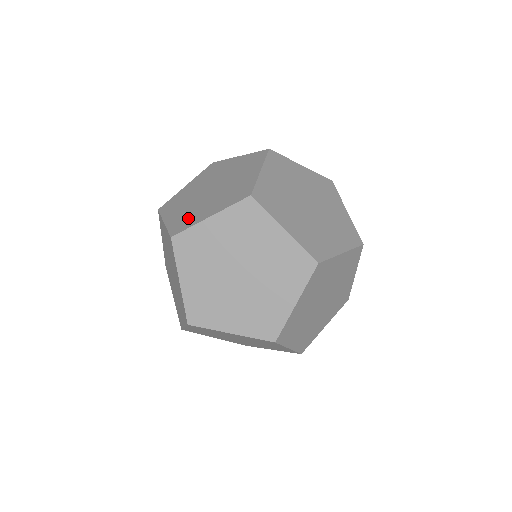
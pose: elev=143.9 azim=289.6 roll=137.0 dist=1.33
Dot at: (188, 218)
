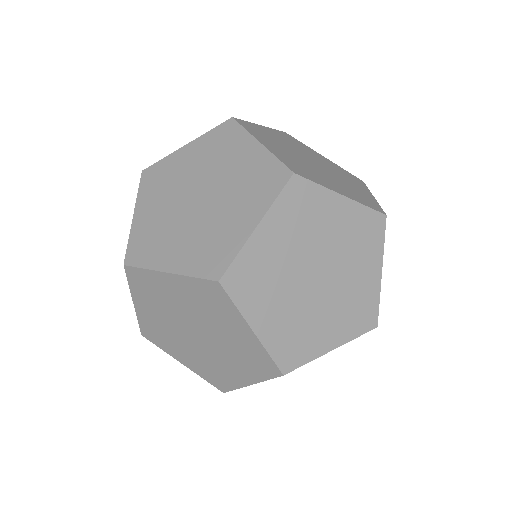
Dot at: (161, 338)
